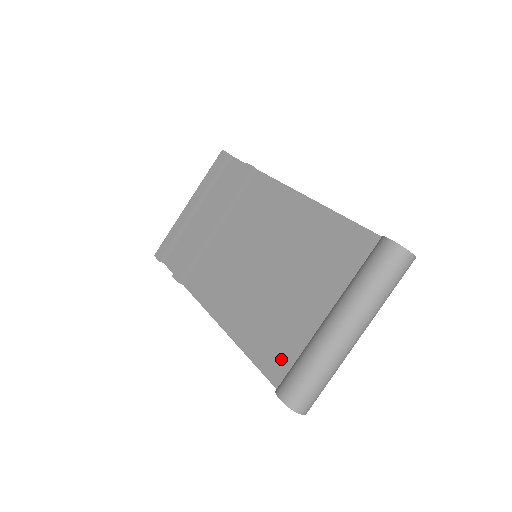
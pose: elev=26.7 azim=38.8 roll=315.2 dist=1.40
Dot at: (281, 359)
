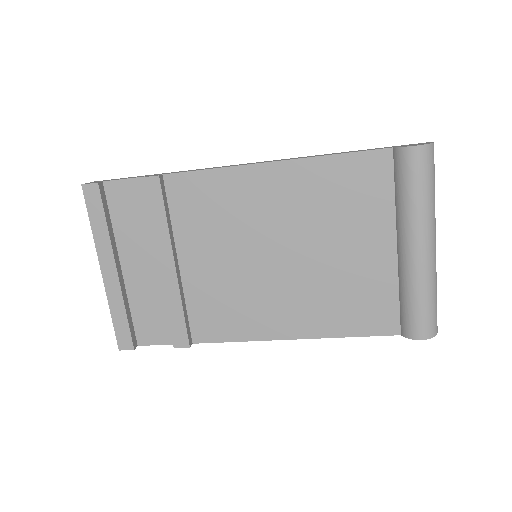
Dot at: (383, 313)
